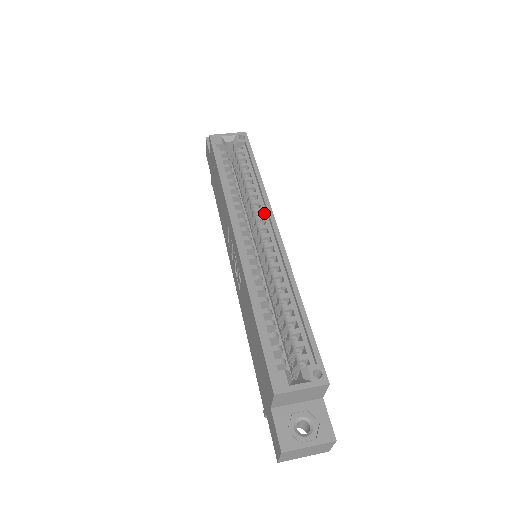
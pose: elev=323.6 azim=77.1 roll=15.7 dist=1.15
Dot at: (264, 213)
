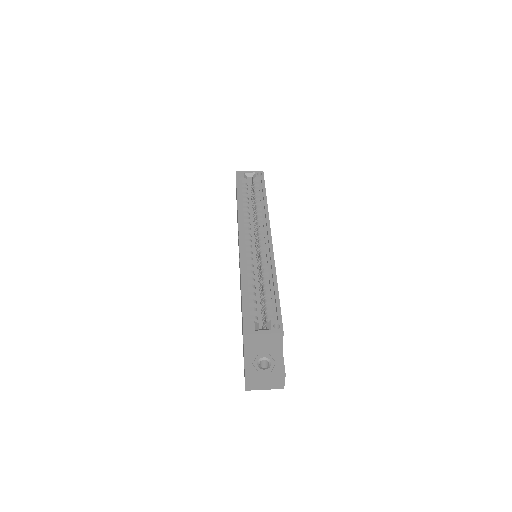
Dot at: (264, 225)
